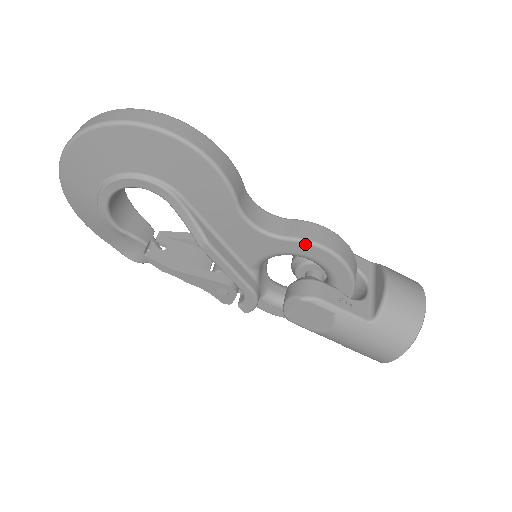
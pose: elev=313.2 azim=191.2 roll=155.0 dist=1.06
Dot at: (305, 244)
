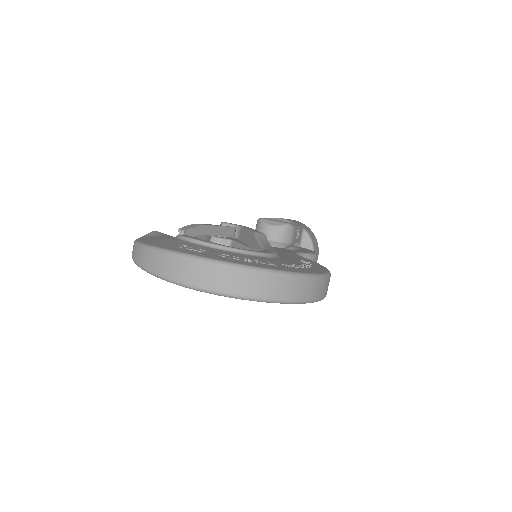
Dot at: occluded
